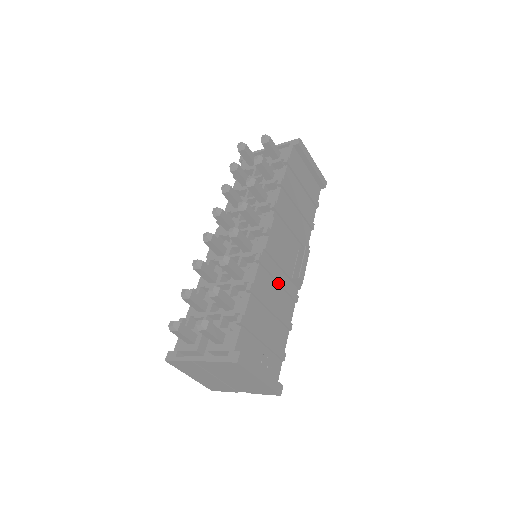
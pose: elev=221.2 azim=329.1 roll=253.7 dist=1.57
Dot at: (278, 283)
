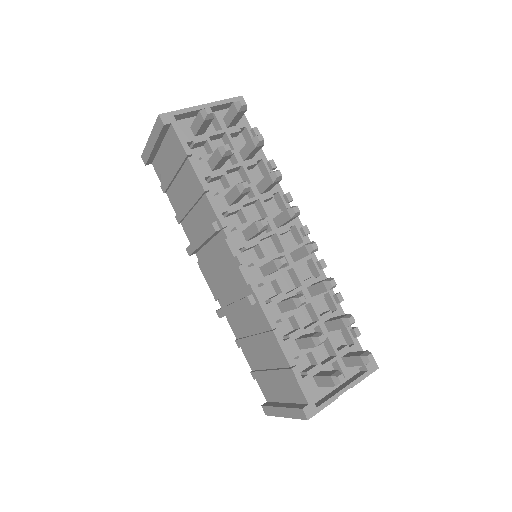
Dot at: occluded
